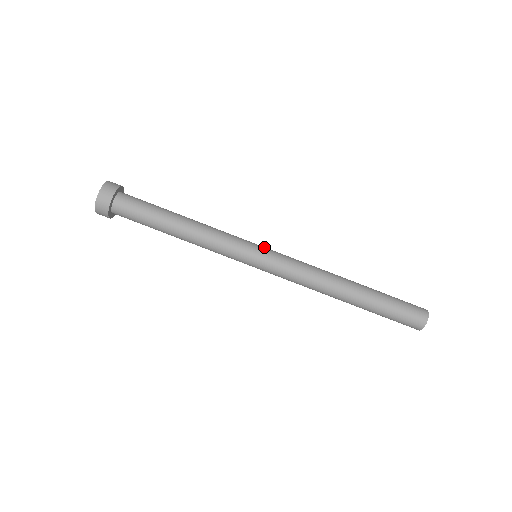
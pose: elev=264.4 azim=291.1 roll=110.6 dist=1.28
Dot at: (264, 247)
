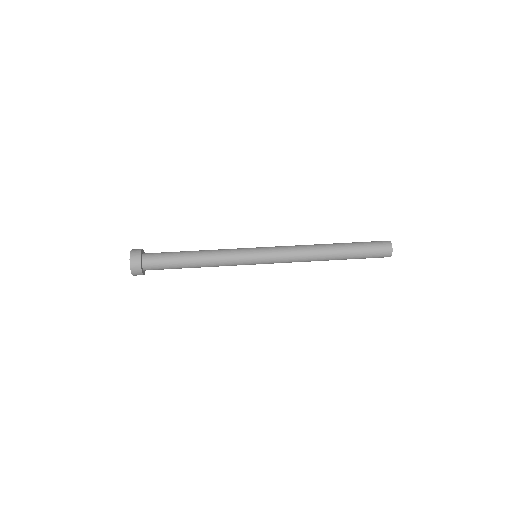
Dot at: occluded
